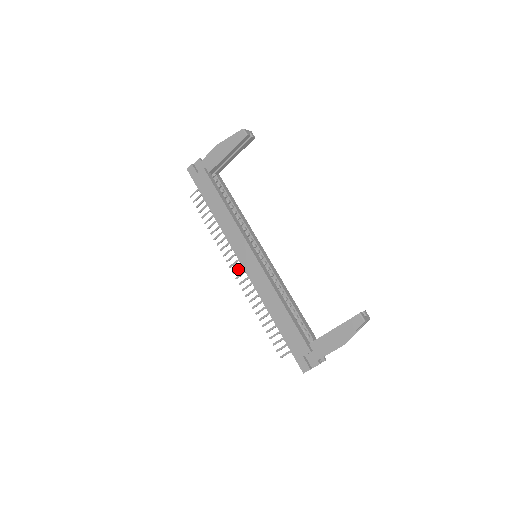
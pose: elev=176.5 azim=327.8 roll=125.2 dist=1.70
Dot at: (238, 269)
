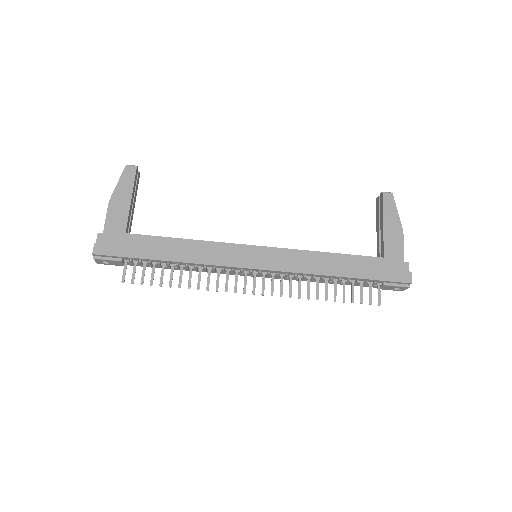
Dot at: (255, 284)
